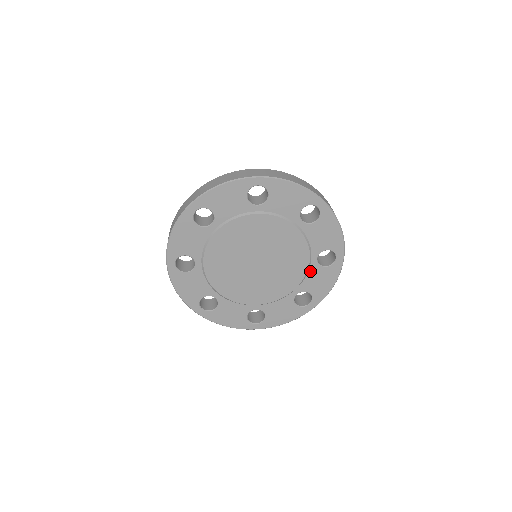
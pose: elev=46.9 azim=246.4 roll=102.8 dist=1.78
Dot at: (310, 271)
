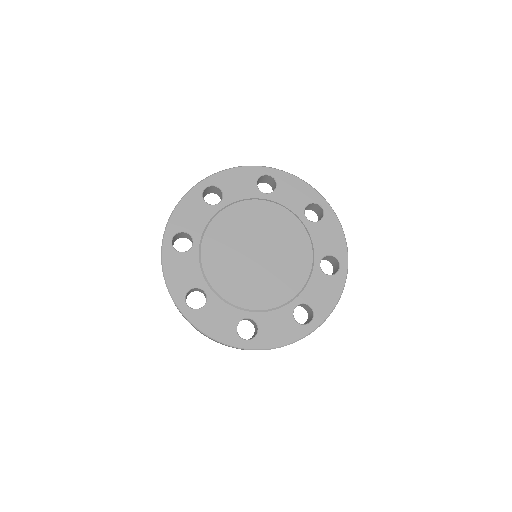
Dot at: (281, 310)
